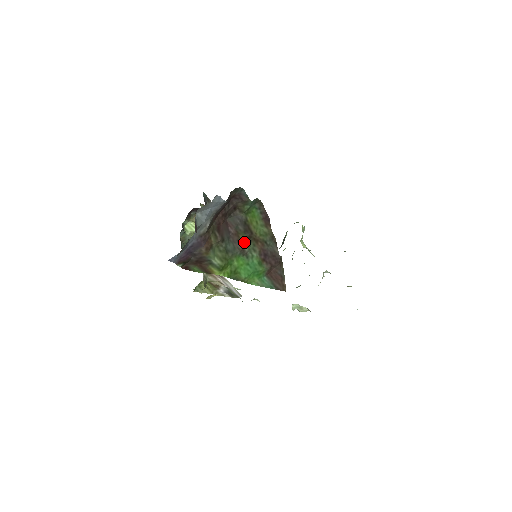
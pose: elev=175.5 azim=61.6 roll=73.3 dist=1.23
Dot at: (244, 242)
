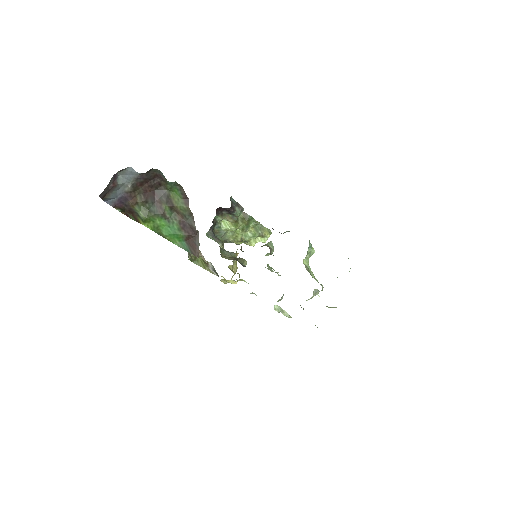
Dot at: (166, 210)
